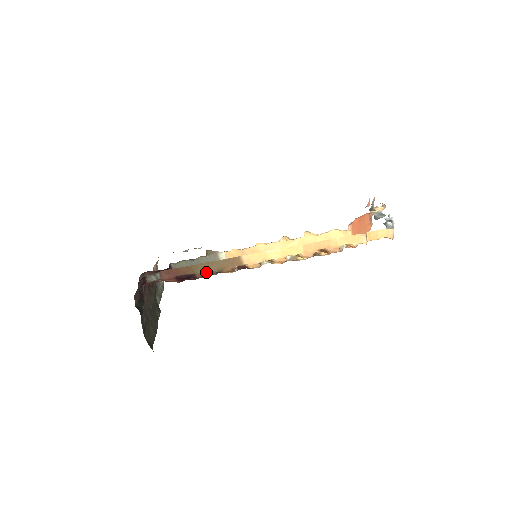
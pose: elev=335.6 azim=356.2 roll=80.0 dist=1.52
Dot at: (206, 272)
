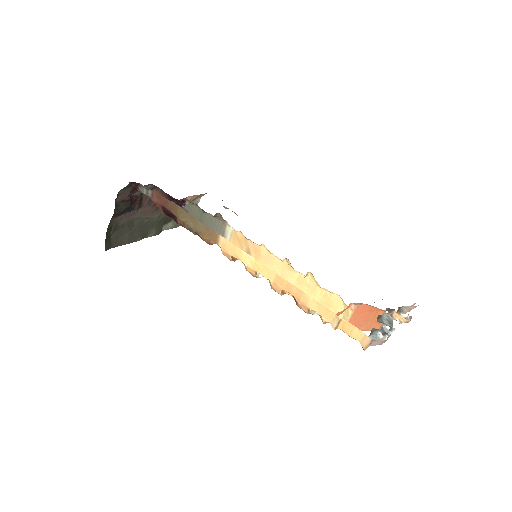
Dot at: (187, 224)
